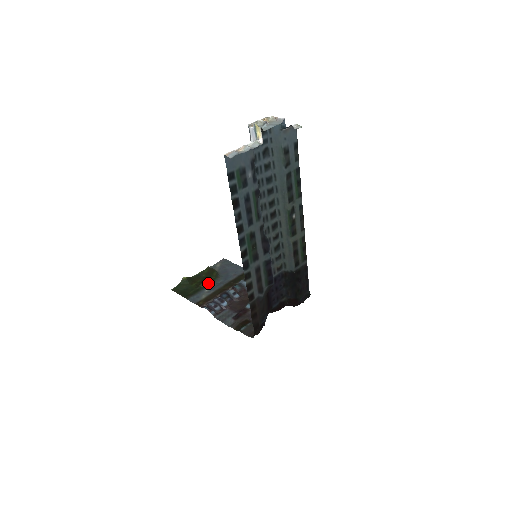
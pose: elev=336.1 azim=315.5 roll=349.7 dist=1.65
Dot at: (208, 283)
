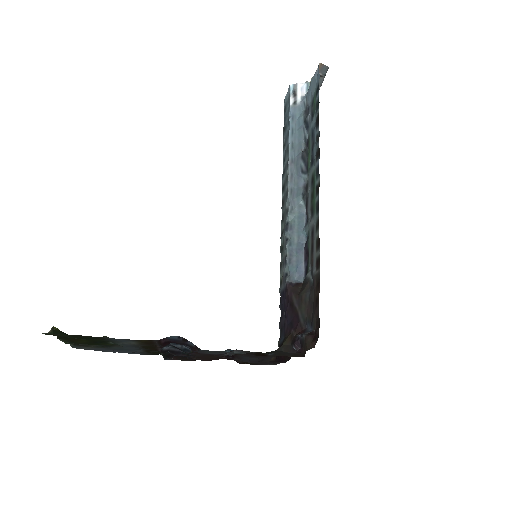
Dot at: occluded
